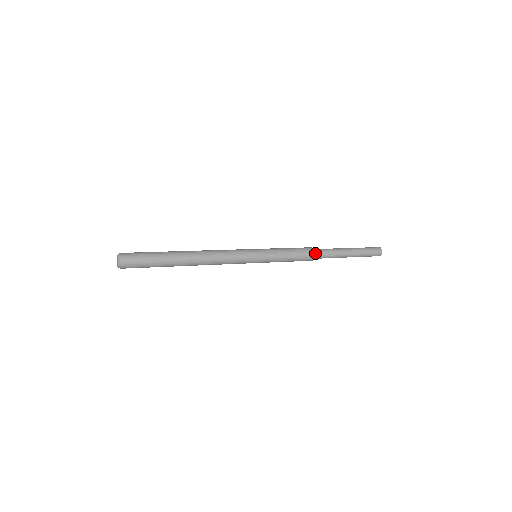
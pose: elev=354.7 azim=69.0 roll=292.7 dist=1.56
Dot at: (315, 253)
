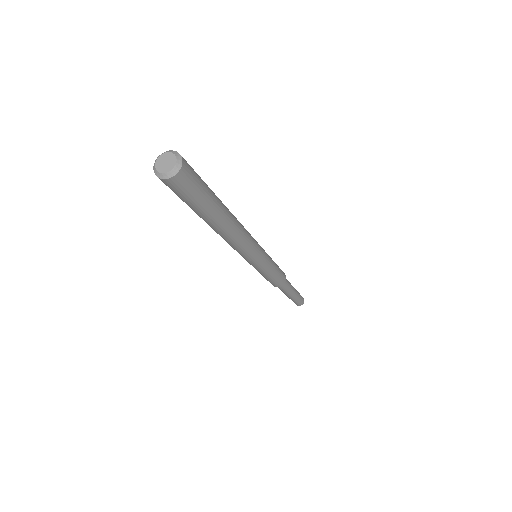
Dot at: (285, 282)
